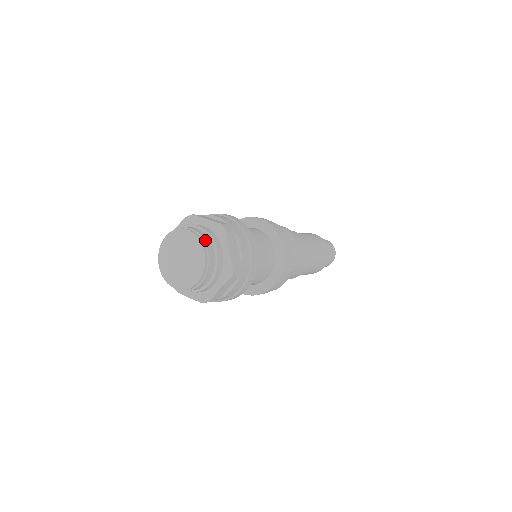
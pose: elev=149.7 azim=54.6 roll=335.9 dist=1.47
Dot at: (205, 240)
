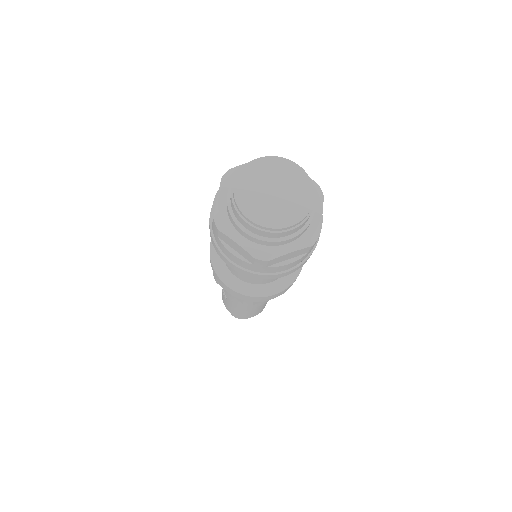
Dot at: (284, 161)
